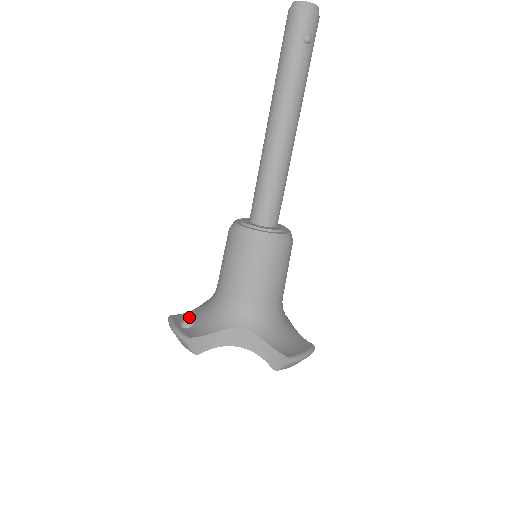
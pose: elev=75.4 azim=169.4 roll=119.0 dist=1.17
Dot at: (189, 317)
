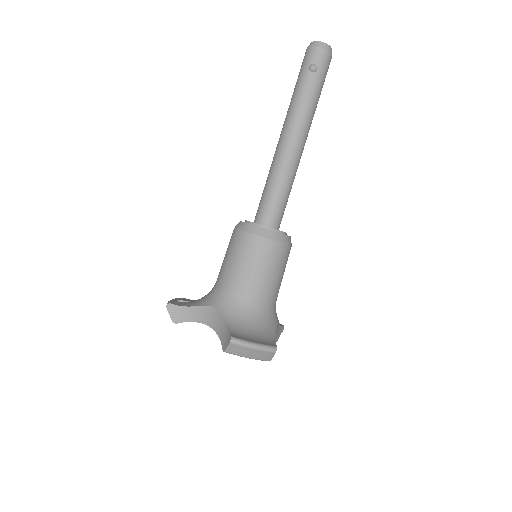
Dot at: (192, 300)
